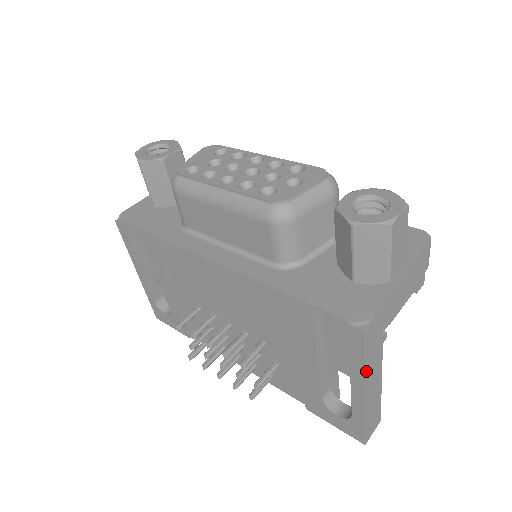
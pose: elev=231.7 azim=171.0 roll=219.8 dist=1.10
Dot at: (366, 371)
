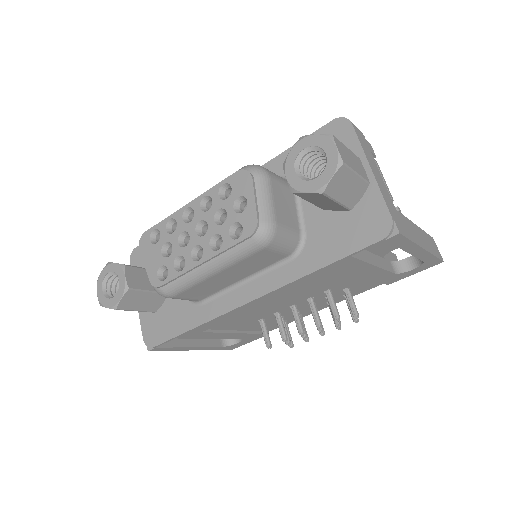
Dot at: (415, 241)
